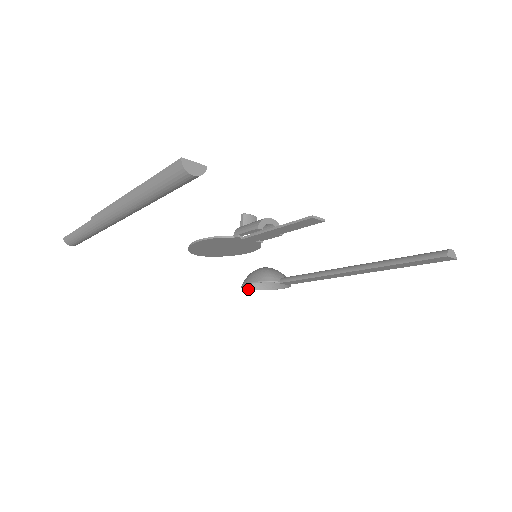
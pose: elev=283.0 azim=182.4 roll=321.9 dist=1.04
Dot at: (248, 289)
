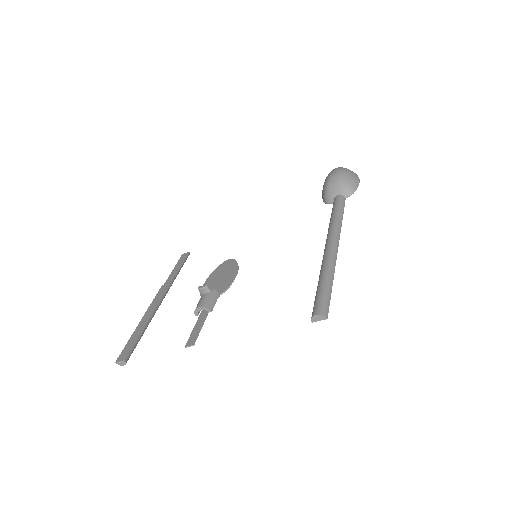
Dot at: occluded
